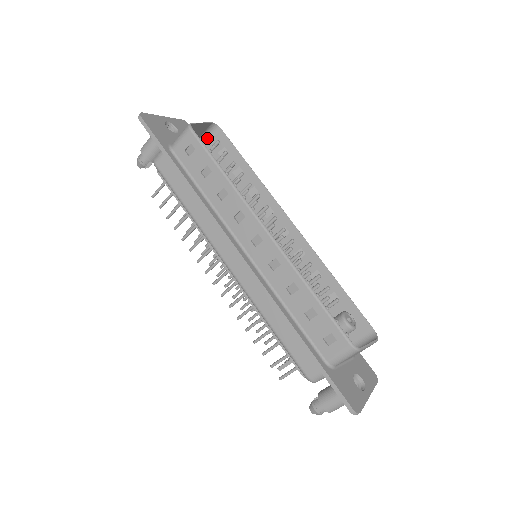
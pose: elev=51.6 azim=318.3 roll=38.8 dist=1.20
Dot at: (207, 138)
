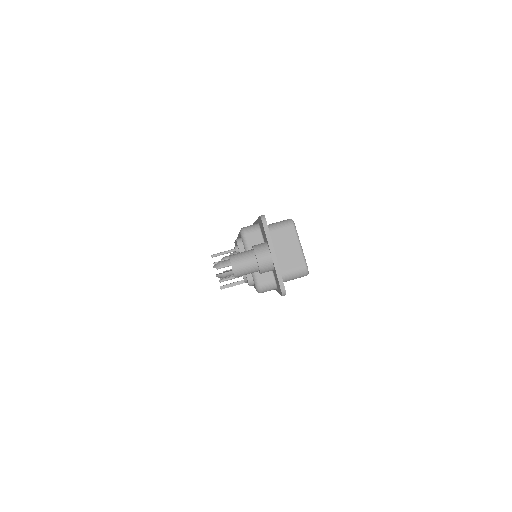
Dot at: occluded
